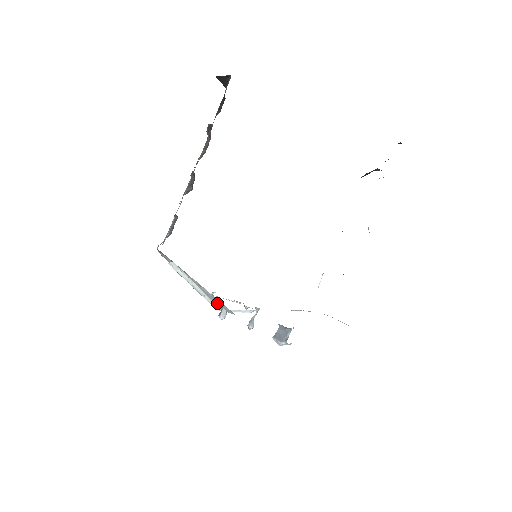
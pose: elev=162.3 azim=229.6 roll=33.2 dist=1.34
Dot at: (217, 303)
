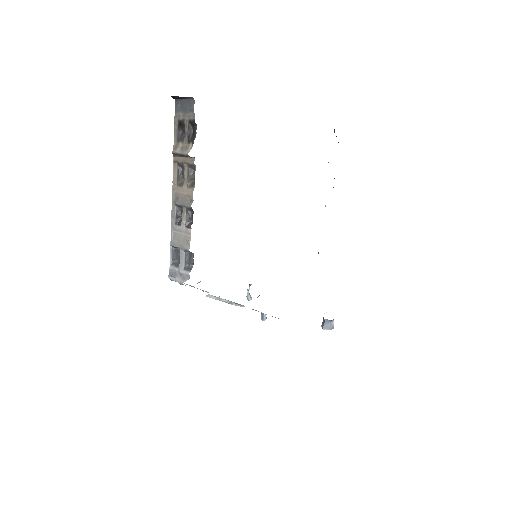
Dot at: occluded
